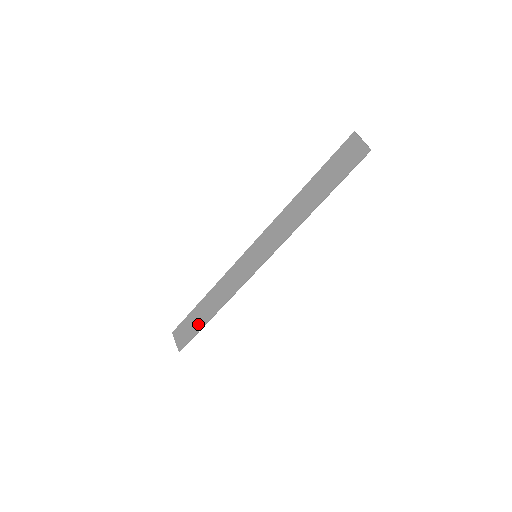
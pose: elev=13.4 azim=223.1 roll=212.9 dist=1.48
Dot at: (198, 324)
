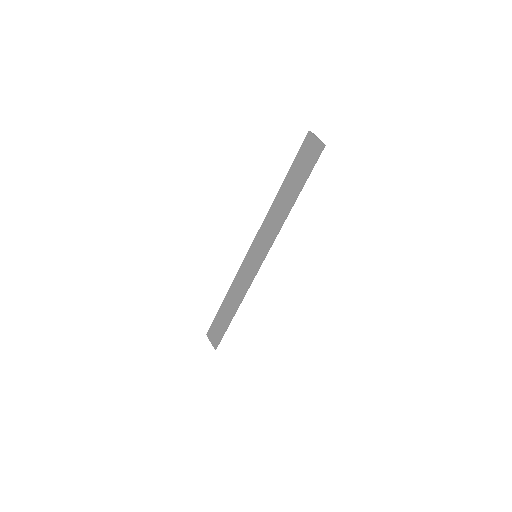
Dot at: (224, 323)
